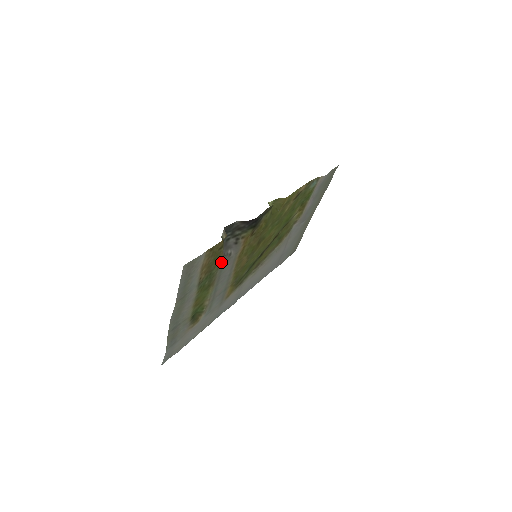
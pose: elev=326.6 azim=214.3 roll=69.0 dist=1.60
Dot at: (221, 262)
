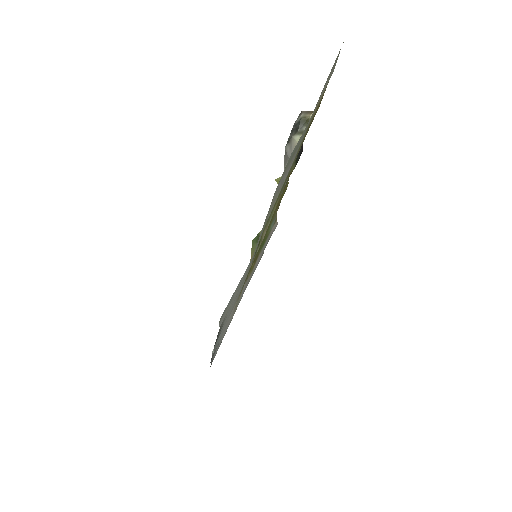
Dot at: occluded
